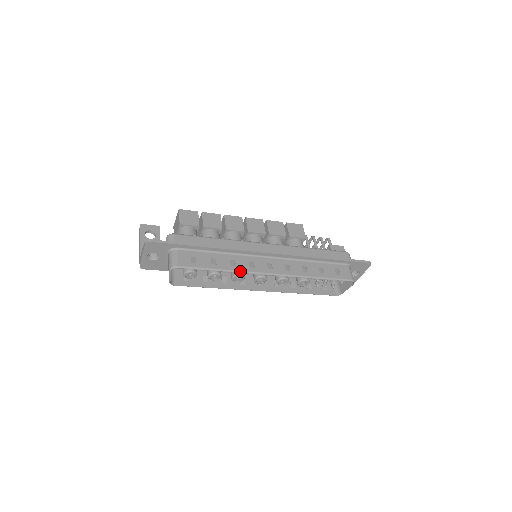
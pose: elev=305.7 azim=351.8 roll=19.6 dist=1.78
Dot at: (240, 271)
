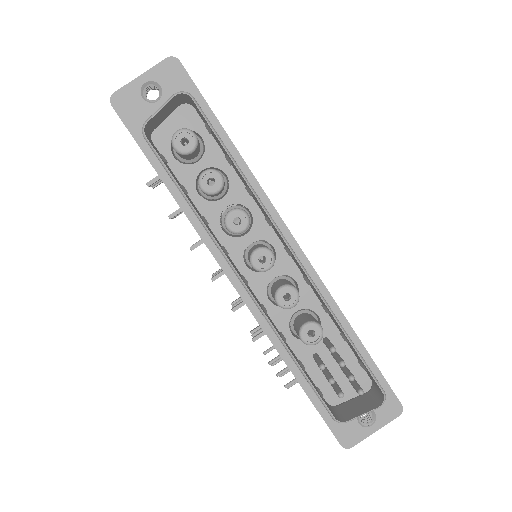
Dot at: (259, 198)
